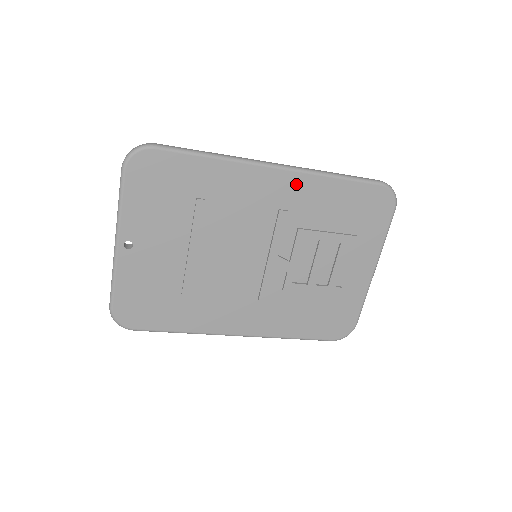
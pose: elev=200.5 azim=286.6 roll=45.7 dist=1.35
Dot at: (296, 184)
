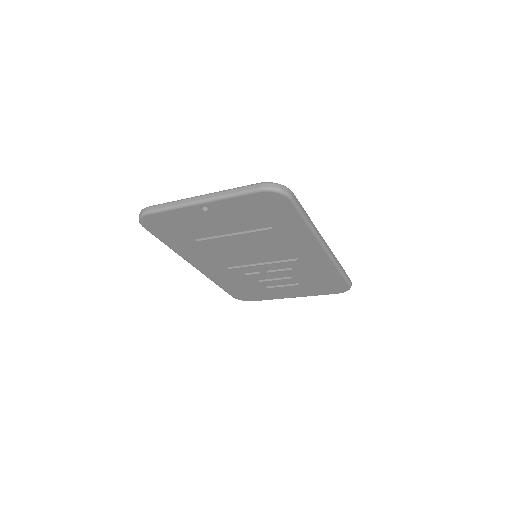
Dot at: (321, 259)
